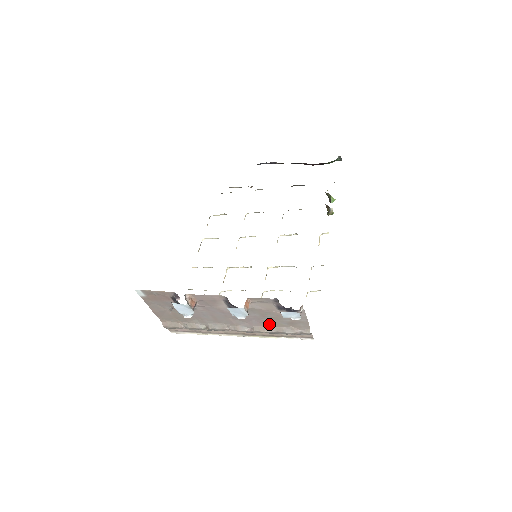
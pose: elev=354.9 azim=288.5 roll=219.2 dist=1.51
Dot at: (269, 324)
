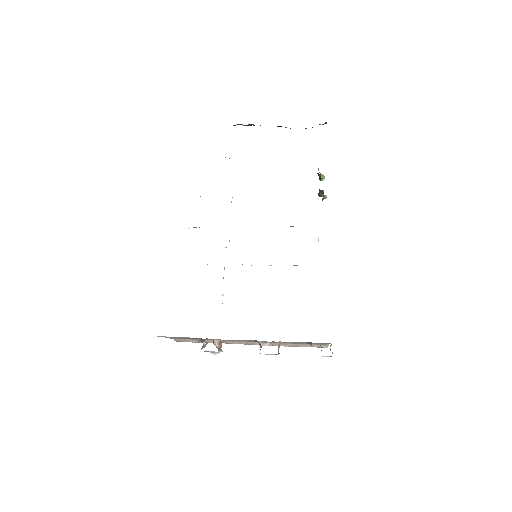
Dot at: (289, 343)
